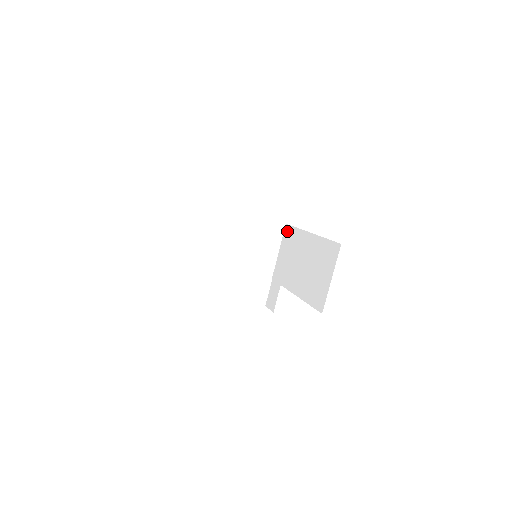
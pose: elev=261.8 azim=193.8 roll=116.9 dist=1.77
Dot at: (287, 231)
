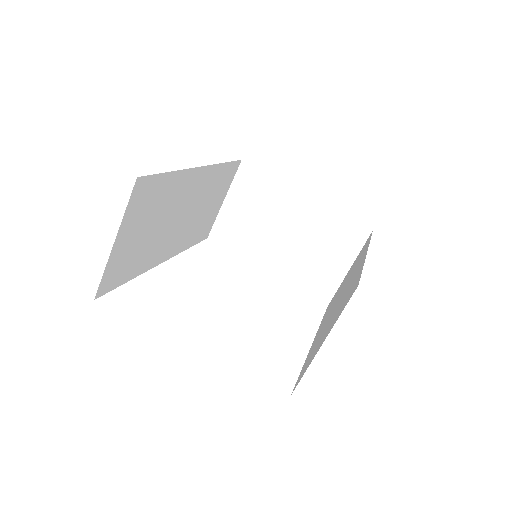
Dot at: occluded
